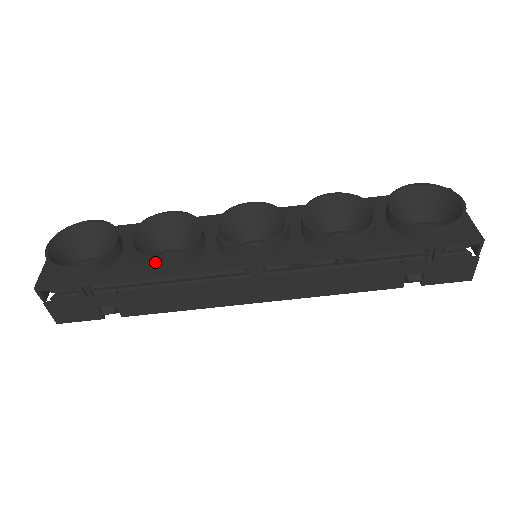
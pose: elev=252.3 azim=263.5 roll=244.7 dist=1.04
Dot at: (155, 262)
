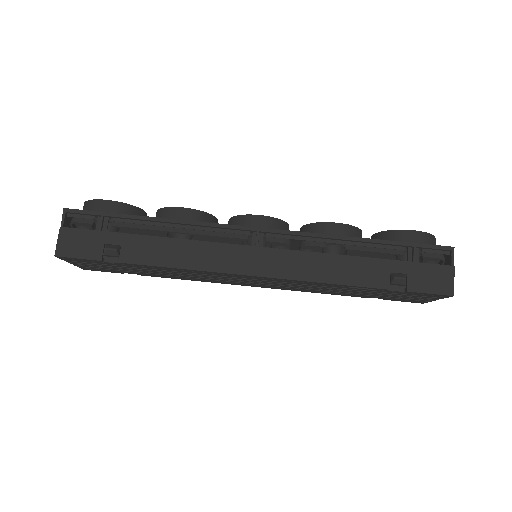
Dot at: (175, 211)
